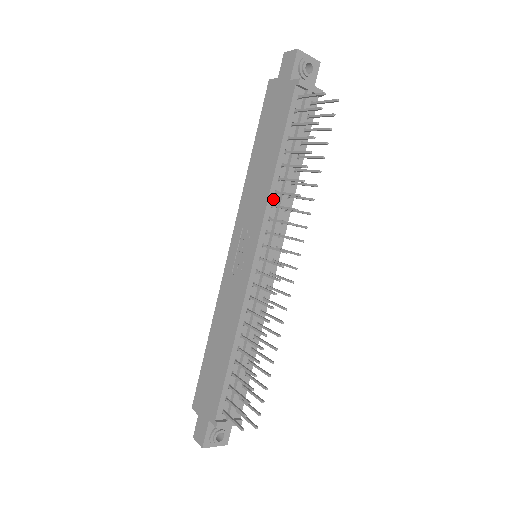
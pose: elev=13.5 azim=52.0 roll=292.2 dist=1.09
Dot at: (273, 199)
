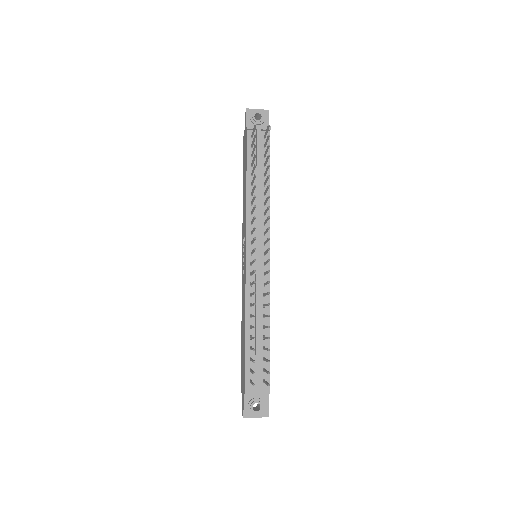
Dot at: (251, 209)
